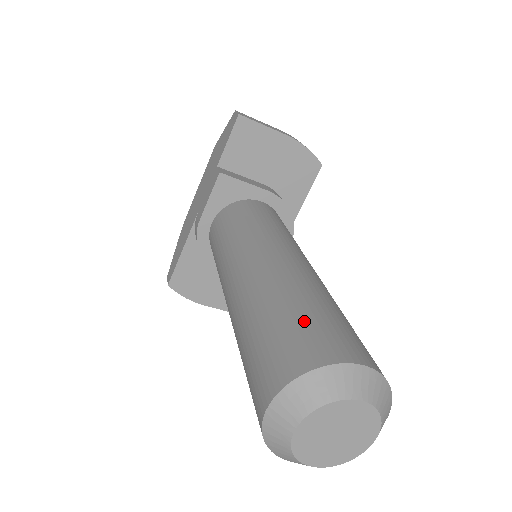
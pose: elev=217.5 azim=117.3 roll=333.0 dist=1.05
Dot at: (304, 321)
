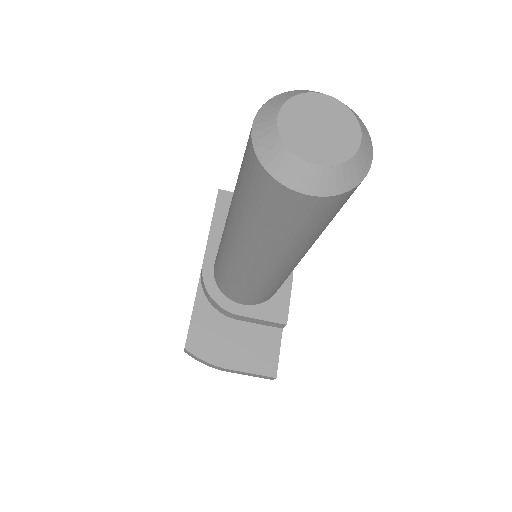
Dot at: occluded
